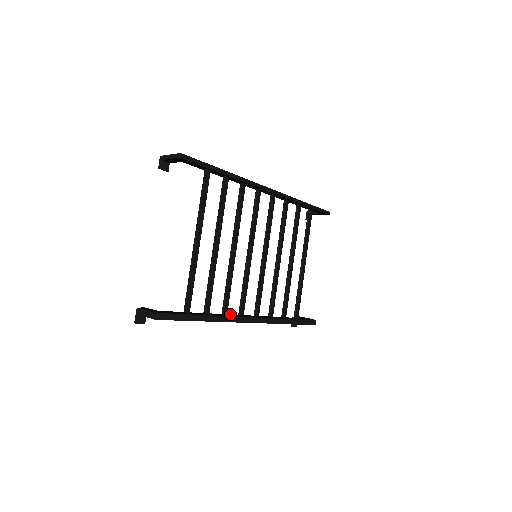
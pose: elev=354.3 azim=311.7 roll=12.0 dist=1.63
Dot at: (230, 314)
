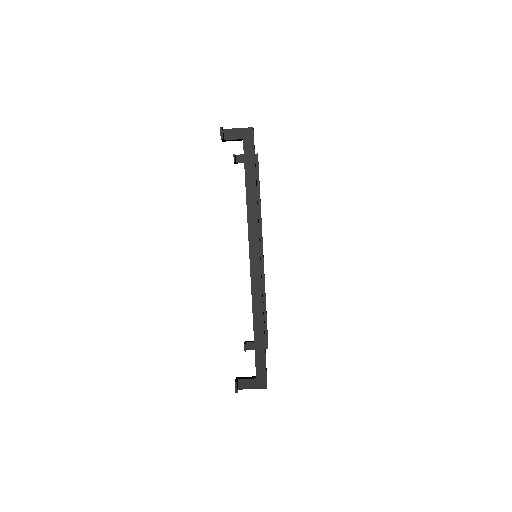
Dot at: occluded
